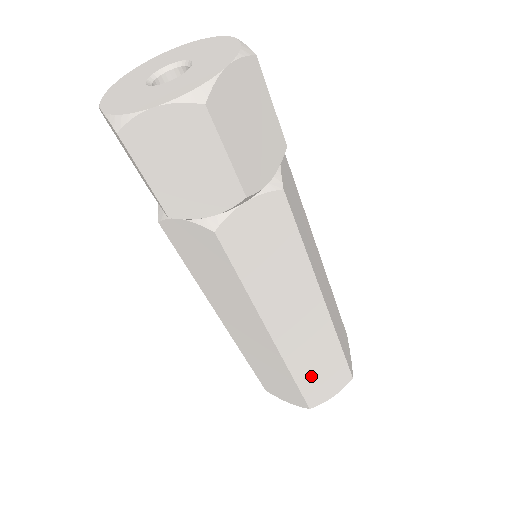
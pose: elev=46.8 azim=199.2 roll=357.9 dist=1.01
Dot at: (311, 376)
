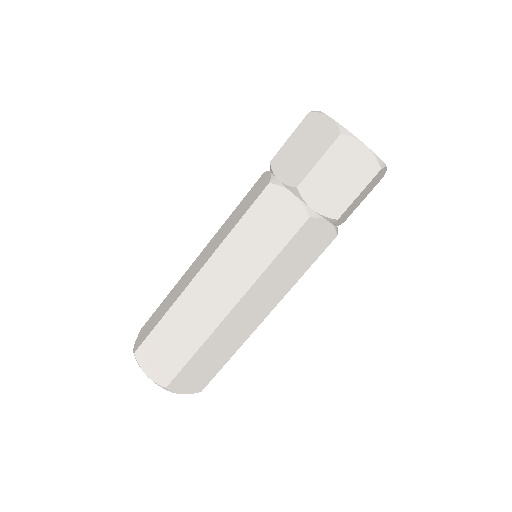
Dot at: (167, 334)
